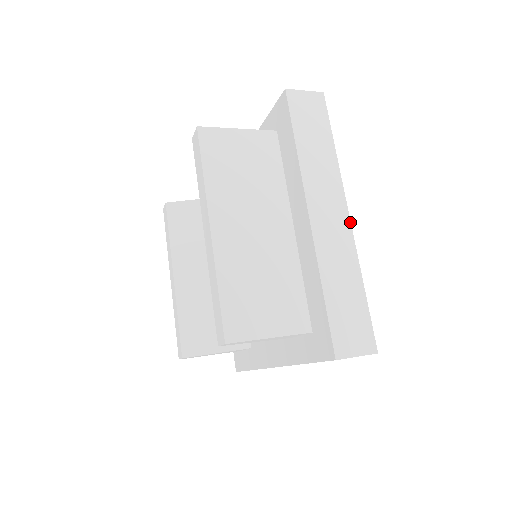
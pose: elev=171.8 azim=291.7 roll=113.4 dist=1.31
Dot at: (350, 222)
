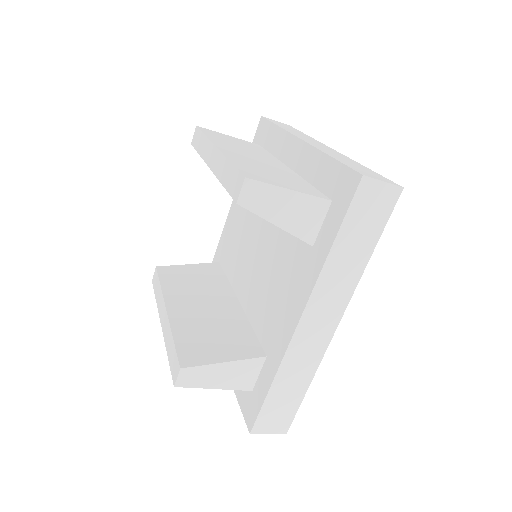
Dot at: occluded
